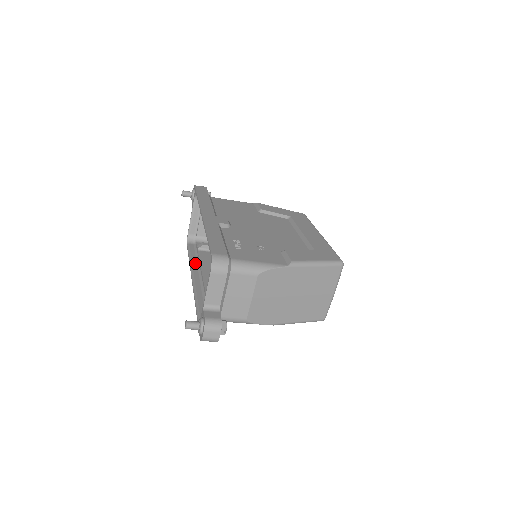
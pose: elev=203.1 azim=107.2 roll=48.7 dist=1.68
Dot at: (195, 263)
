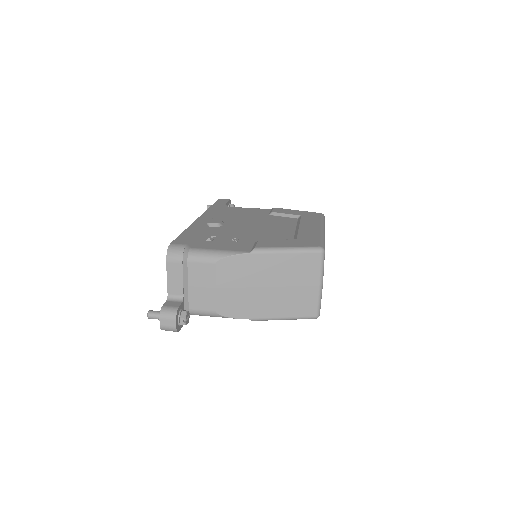
Dot at: occluded
